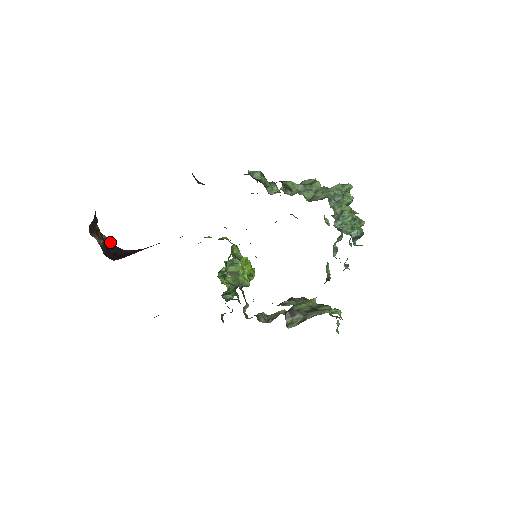
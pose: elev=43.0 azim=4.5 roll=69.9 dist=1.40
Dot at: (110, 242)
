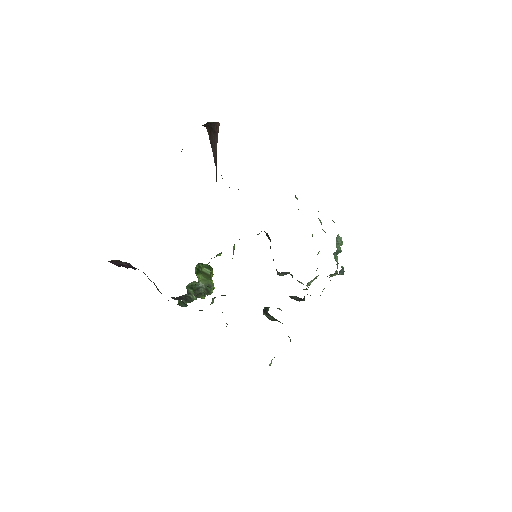
Dot at: occluded
